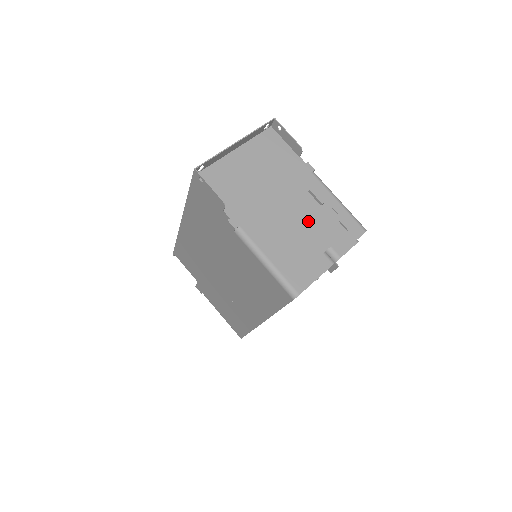
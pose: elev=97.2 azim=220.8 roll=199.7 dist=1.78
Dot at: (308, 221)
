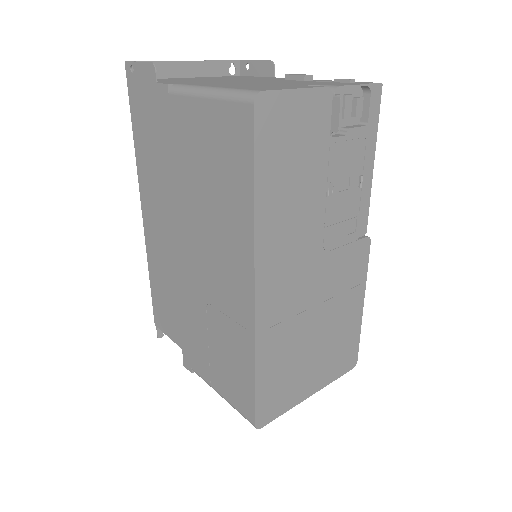
Dot at: (283, 82)
